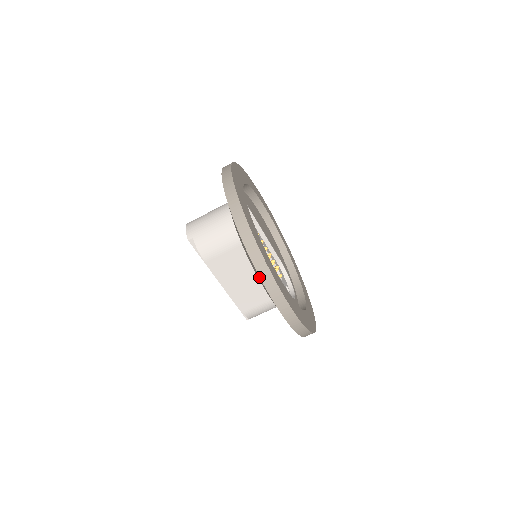
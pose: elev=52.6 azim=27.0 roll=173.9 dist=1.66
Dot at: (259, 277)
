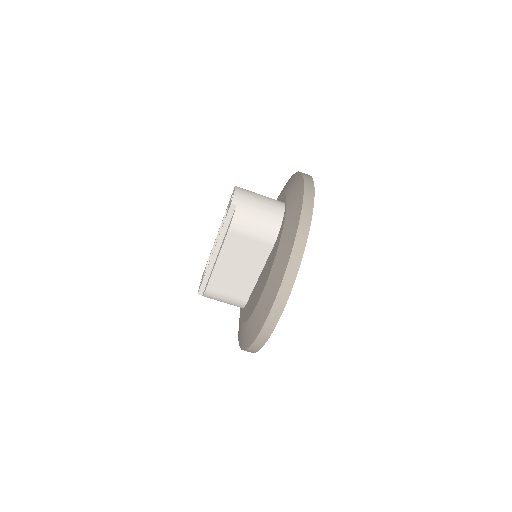
Dot at: (276, 291)
